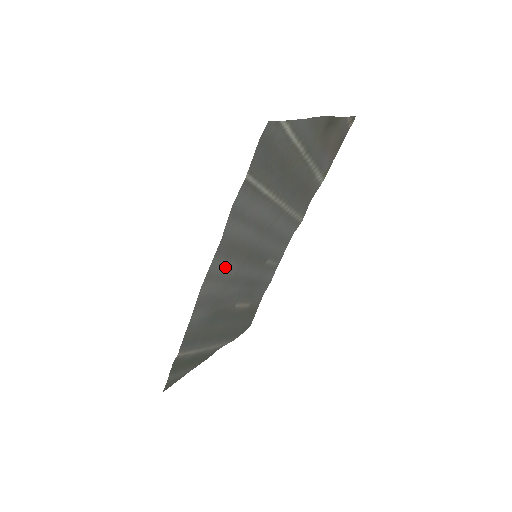
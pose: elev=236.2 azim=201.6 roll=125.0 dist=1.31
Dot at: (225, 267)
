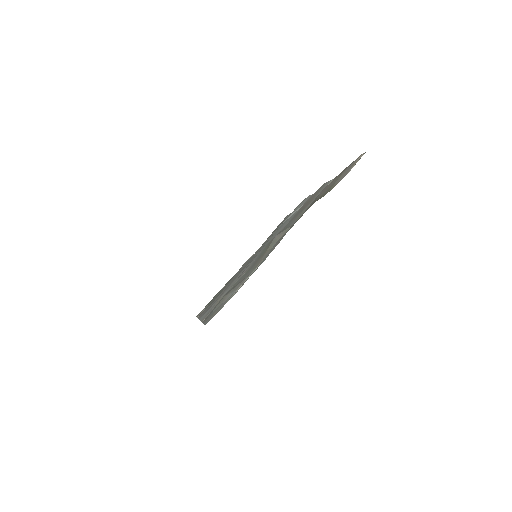
Dot at: occluded
